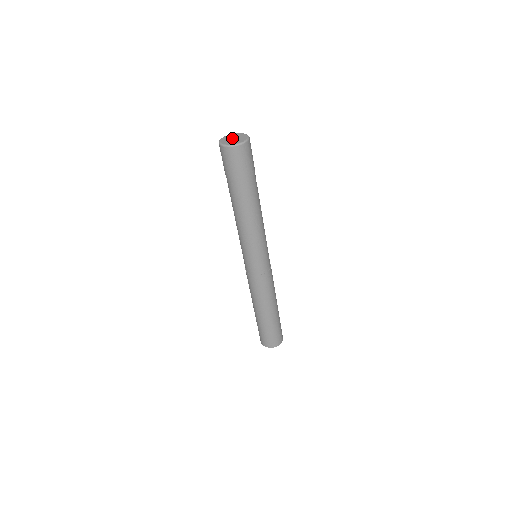
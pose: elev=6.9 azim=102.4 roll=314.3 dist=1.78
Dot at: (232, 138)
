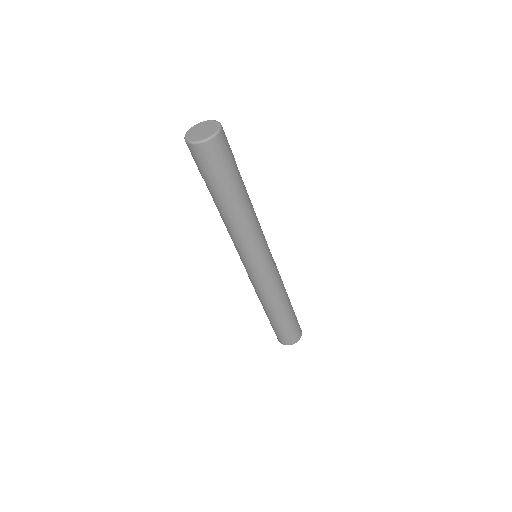
Dot at: (201, 129)
